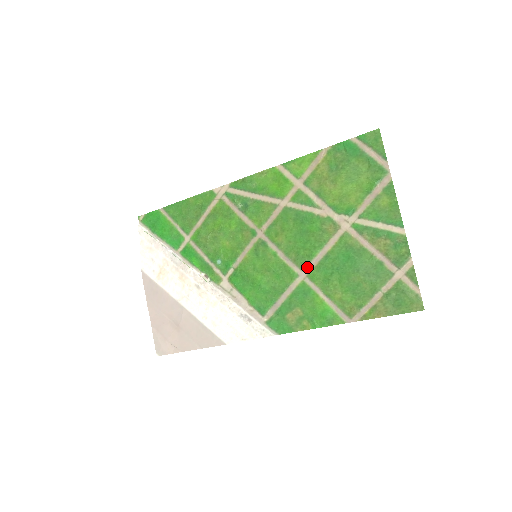
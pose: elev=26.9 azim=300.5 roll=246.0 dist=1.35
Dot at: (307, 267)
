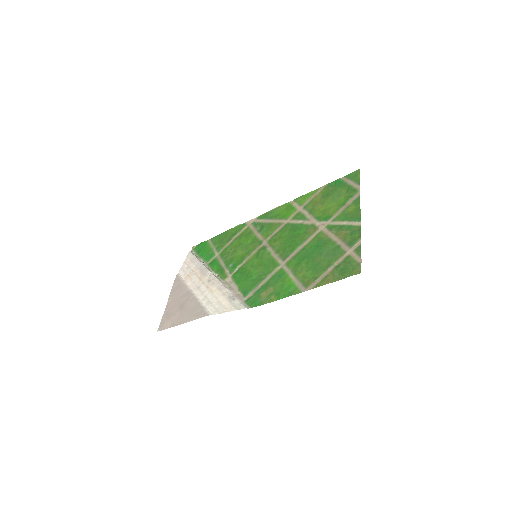
Dot at: (288, 258)
